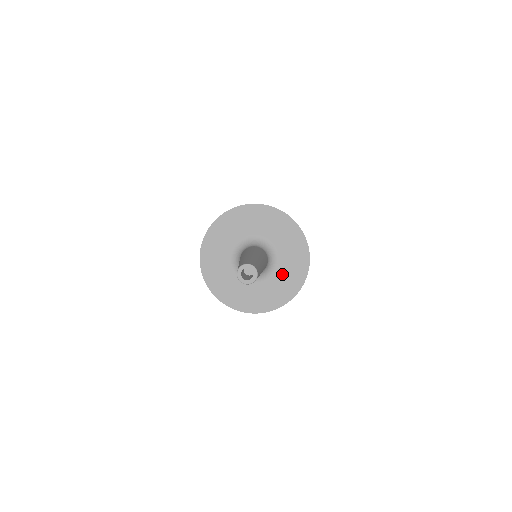
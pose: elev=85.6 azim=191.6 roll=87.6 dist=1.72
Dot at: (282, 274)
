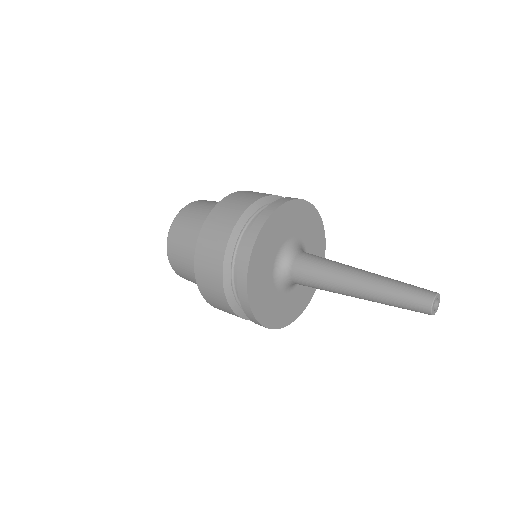
Dot at: (296, 294)
